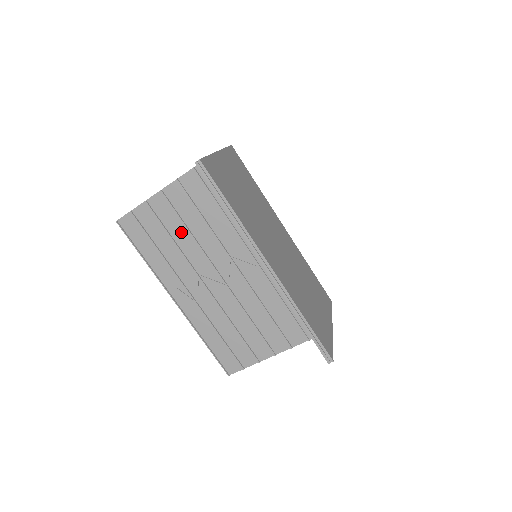
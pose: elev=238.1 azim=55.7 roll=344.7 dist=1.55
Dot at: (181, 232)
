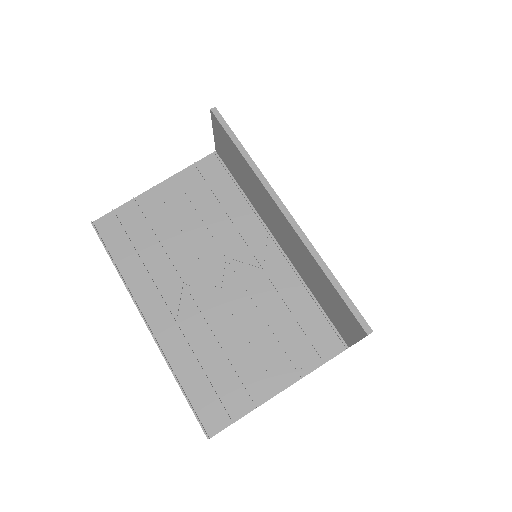
Dot at: (169, 231)
